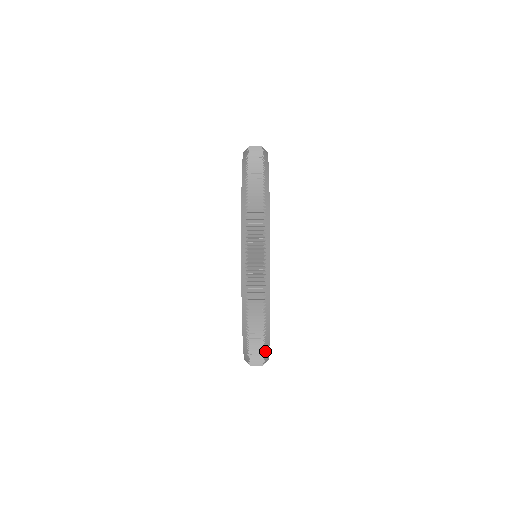
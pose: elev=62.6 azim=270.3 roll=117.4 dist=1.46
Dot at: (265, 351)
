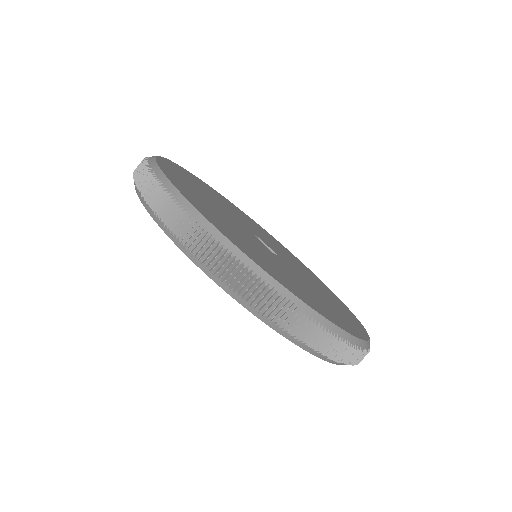
Dot at: (305, 313)
